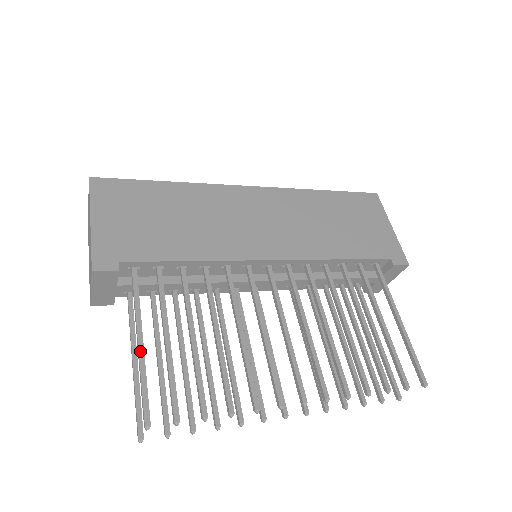
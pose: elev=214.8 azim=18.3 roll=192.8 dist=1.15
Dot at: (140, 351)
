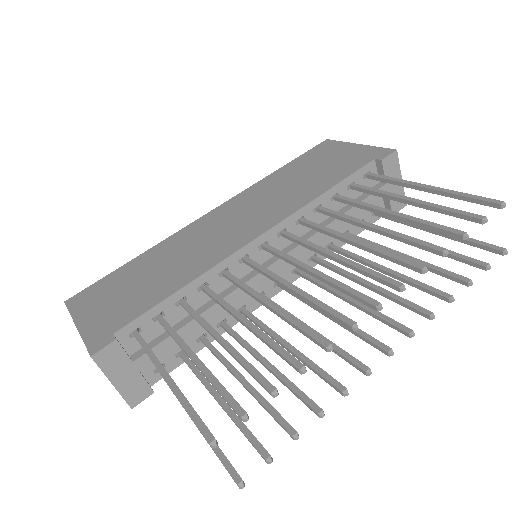
Dot at: (170, 385)
